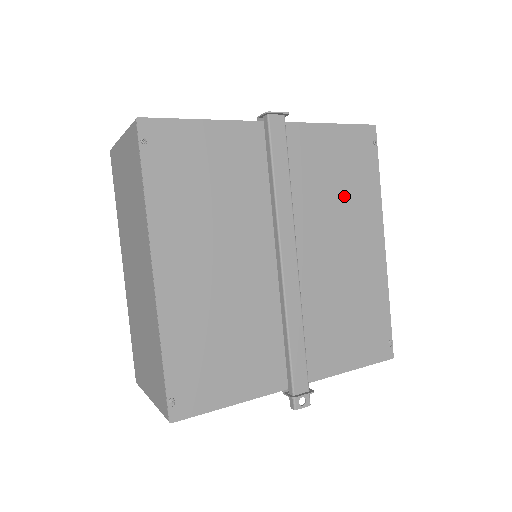
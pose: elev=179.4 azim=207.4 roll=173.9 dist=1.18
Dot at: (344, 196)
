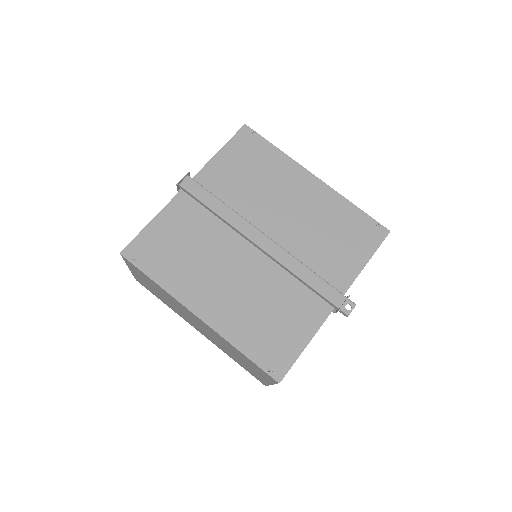
Dot at: (264, 178)
